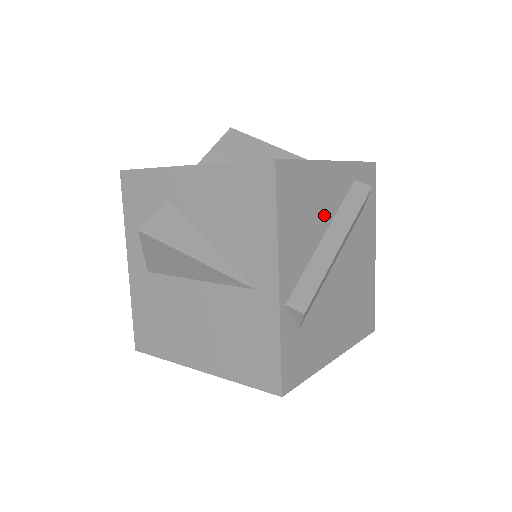
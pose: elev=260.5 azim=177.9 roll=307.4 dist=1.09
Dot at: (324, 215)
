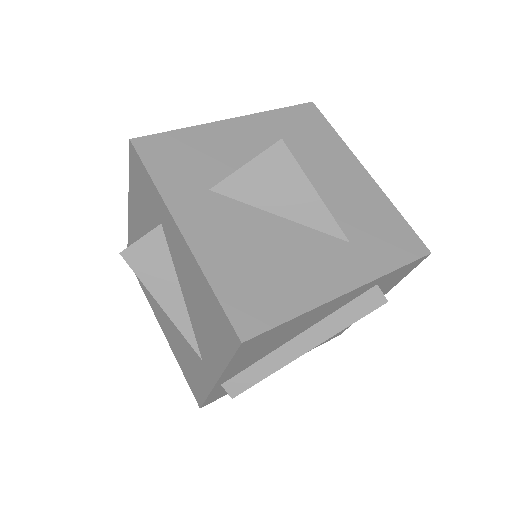
Dot at: (305, 327)
